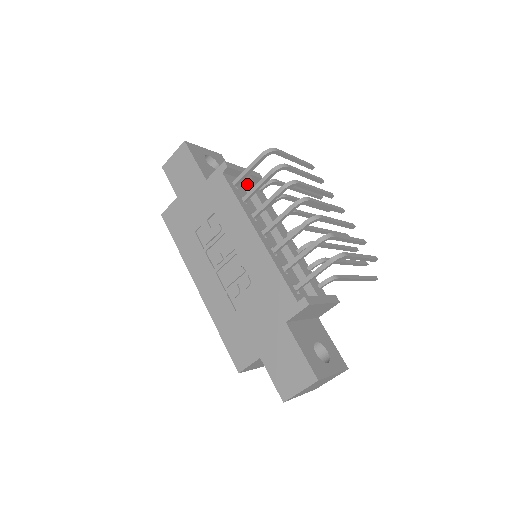
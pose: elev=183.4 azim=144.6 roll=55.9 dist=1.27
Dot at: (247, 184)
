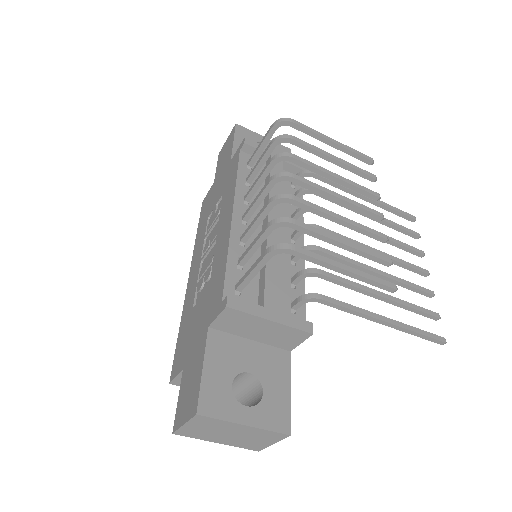
Dot at: occluded
